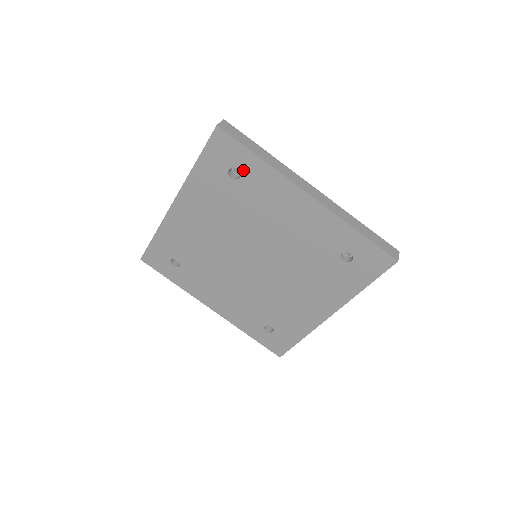
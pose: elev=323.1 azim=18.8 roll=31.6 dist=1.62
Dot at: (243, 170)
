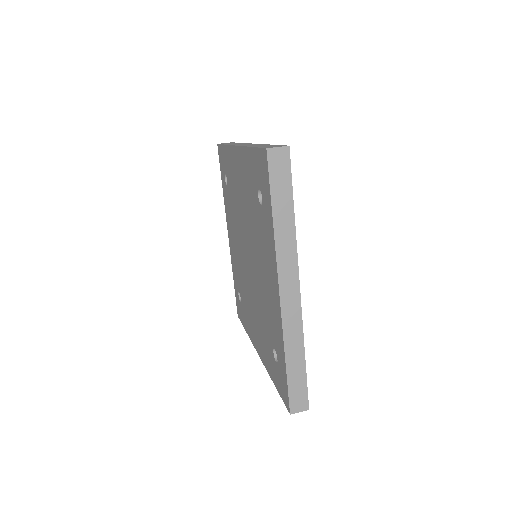
Dot at: (264, 205)
